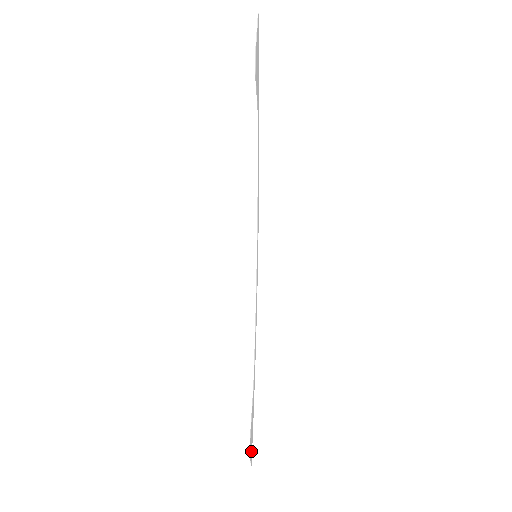
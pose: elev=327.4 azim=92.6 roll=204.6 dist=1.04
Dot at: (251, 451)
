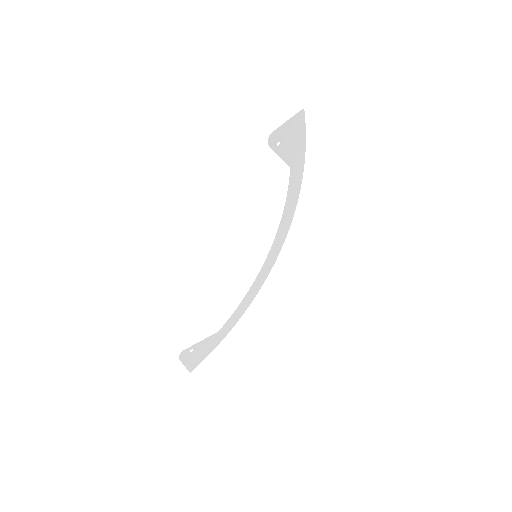
Dot at: (192, 363)
